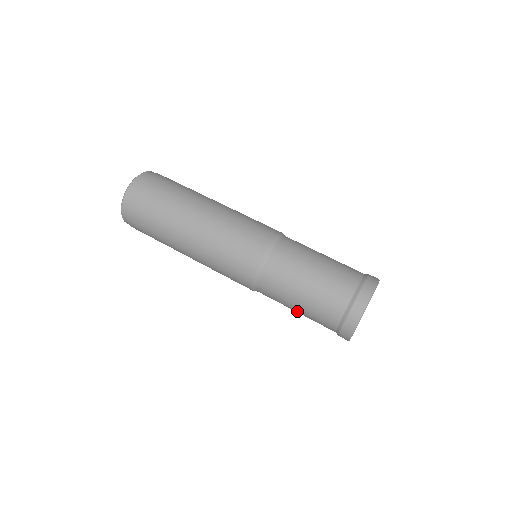
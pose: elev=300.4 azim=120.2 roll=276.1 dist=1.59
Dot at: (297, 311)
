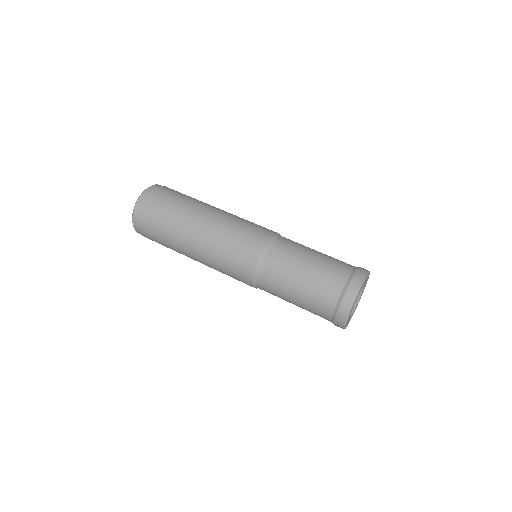
Dot at: (300, 282)
